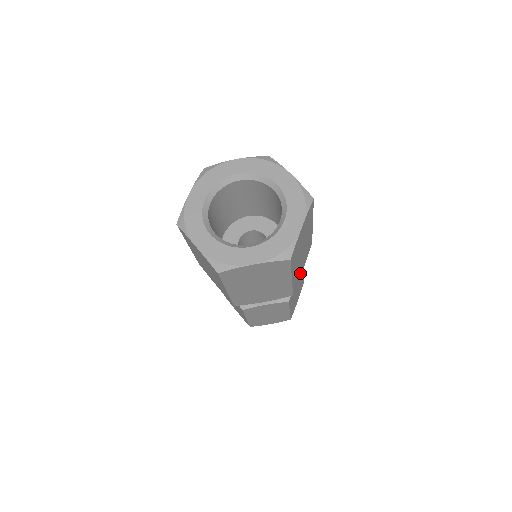
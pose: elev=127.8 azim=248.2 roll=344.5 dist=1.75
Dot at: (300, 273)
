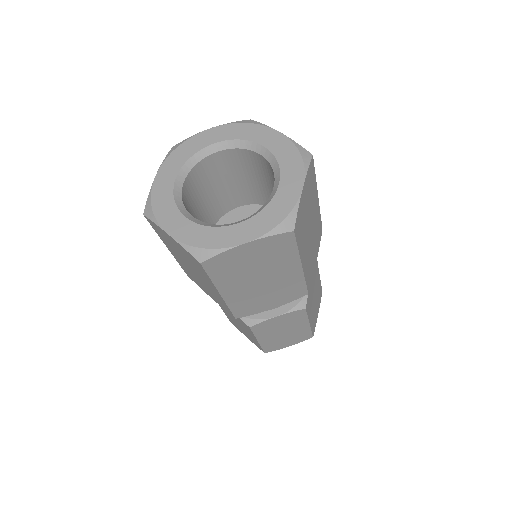
Dot at: (313, 265)
